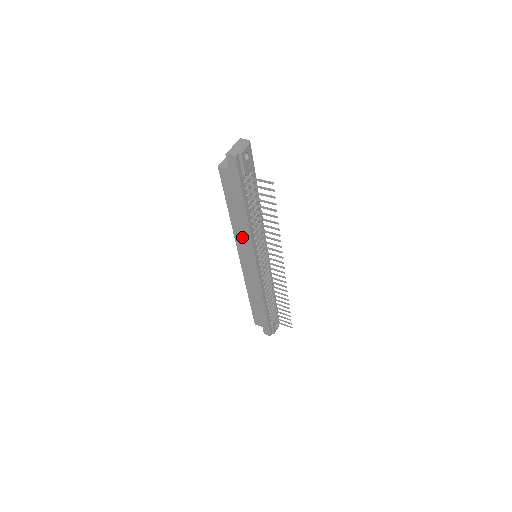
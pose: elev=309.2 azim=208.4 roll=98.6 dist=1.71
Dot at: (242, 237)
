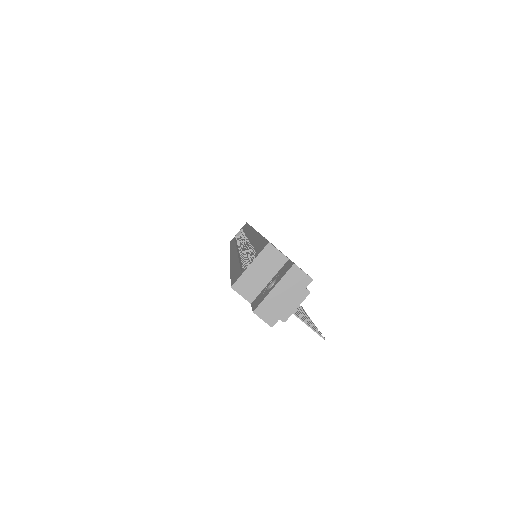
Dot at: occluded
